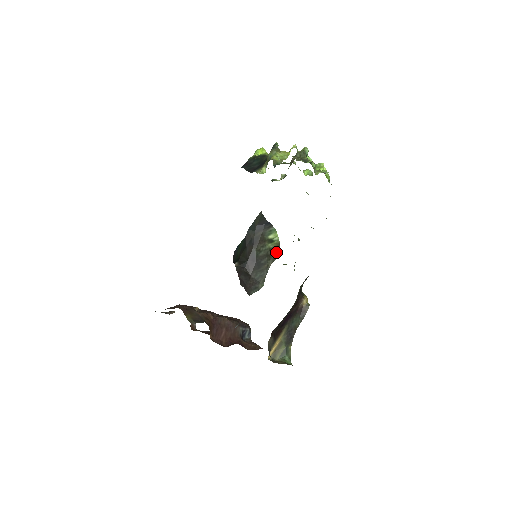
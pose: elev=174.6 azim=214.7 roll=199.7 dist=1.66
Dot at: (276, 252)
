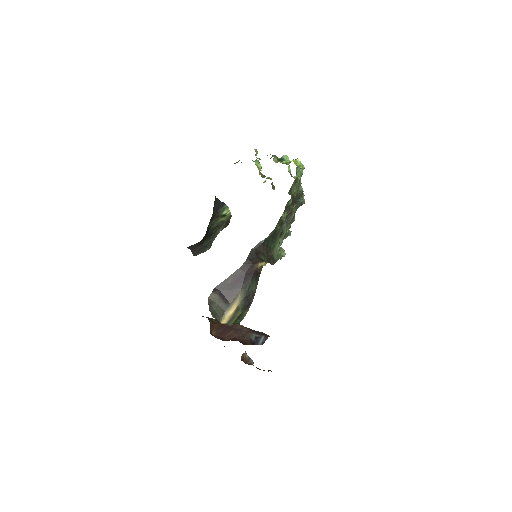
Dot at: (227, 223)
